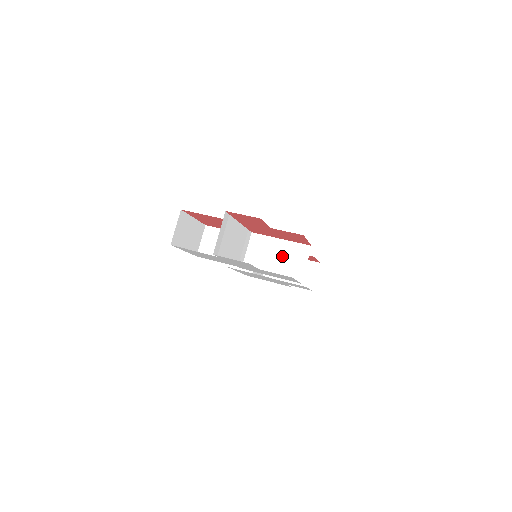
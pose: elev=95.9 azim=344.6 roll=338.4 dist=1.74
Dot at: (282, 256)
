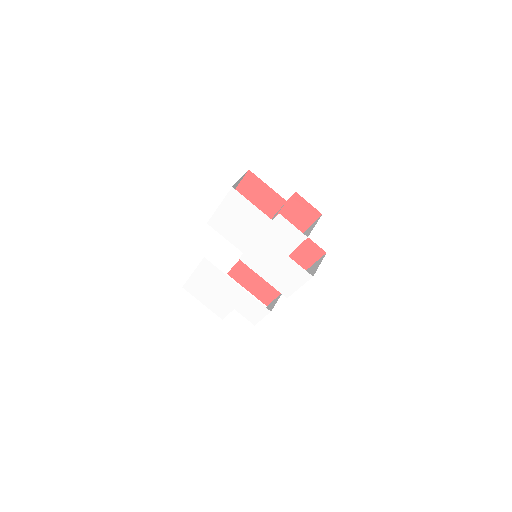
Dot at: occluded
